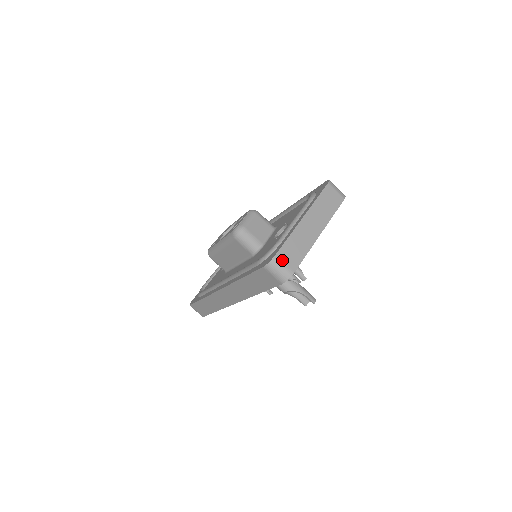
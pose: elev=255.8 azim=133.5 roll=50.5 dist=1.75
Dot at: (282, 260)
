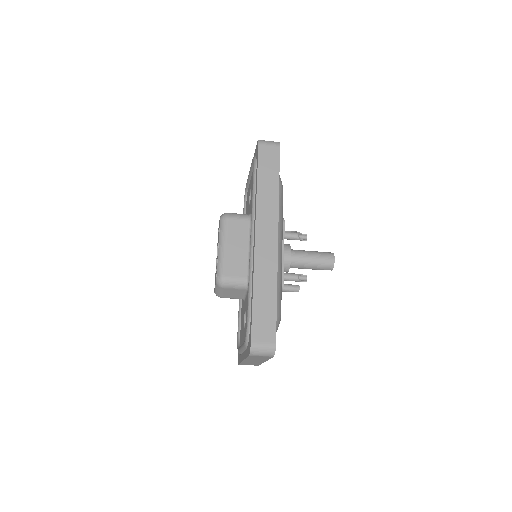
Dot at: occluded
